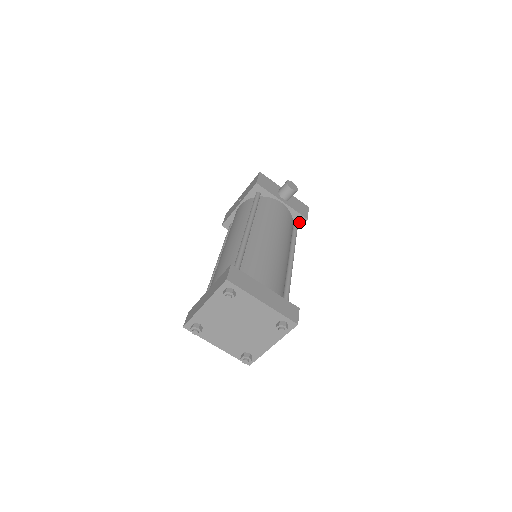
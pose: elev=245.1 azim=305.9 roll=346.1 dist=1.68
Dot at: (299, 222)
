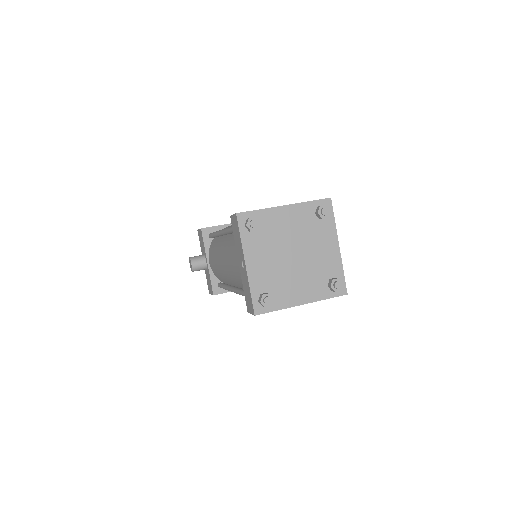
Dot at: occluded
